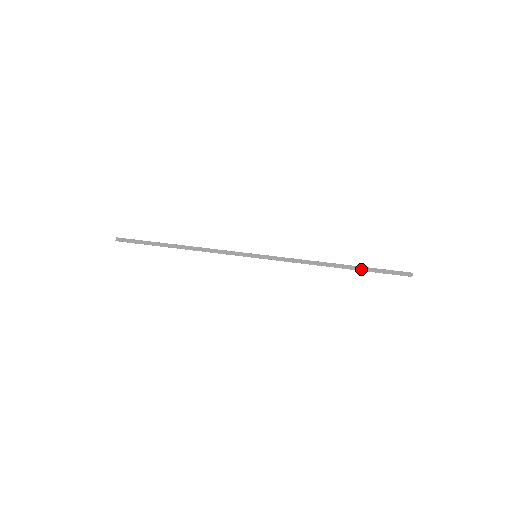
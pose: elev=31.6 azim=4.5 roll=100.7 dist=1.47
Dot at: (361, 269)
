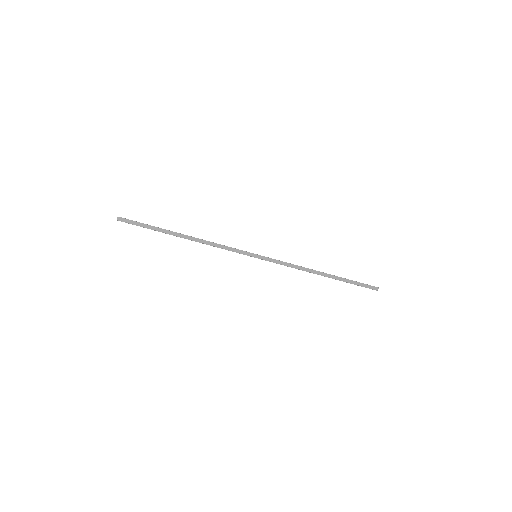
Dot at: (341, 280)
